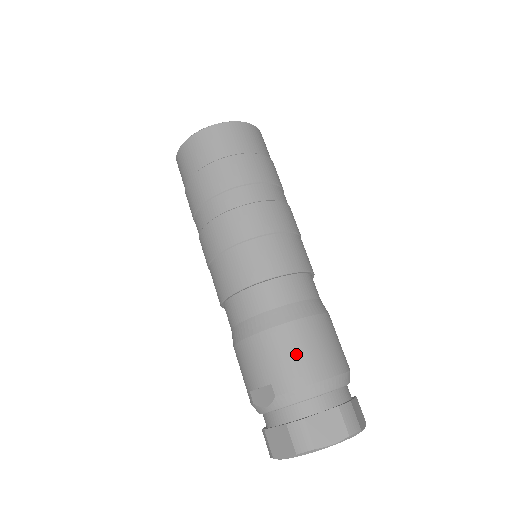
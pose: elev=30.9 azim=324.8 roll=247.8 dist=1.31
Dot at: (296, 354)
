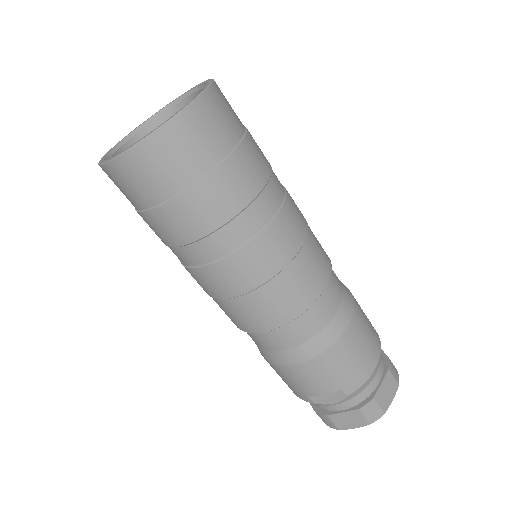
Dot at: (358, 354)
